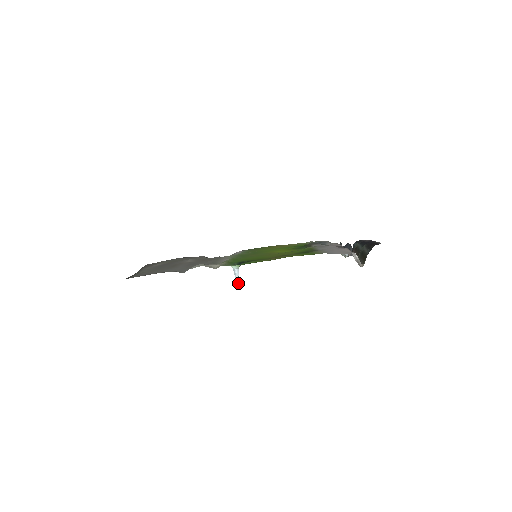
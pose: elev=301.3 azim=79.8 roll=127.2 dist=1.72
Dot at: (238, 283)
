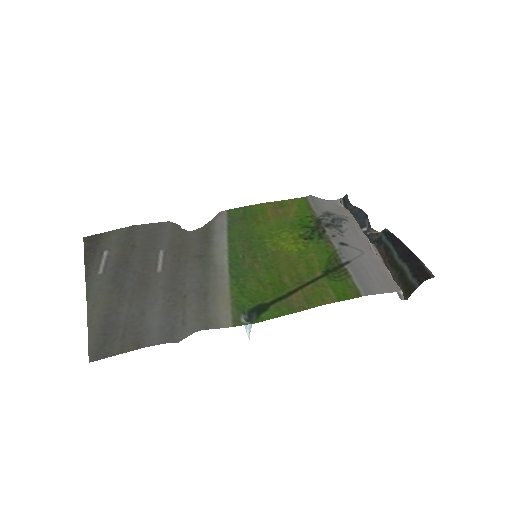
Dot at: (249, 336)
